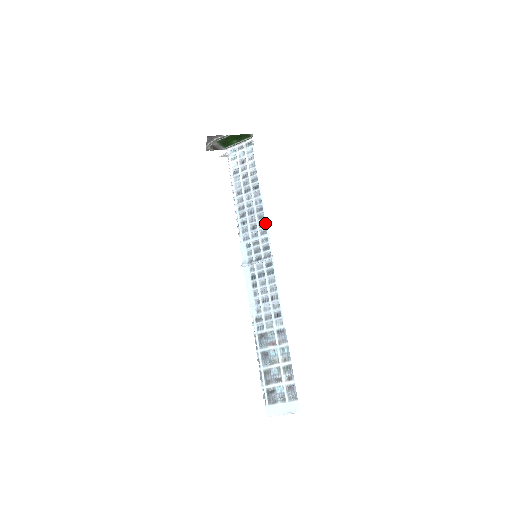
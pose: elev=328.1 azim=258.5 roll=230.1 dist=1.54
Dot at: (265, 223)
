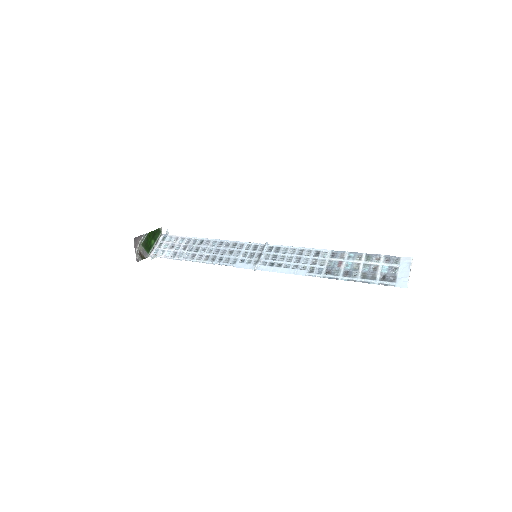
Dot at: (235, 242)
